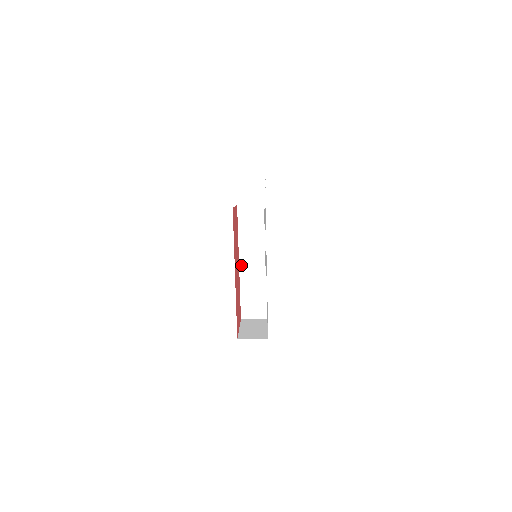
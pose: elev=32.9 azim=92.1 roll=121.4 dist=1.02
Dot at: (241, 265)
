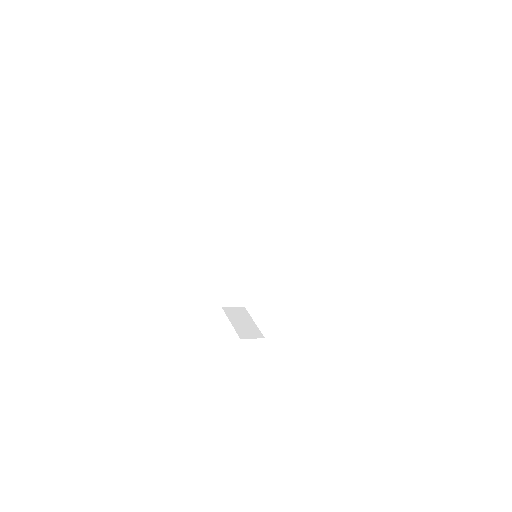
Dot at: (237, 260)
